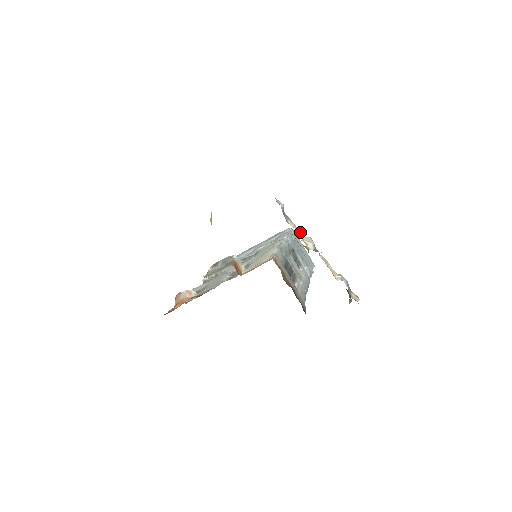
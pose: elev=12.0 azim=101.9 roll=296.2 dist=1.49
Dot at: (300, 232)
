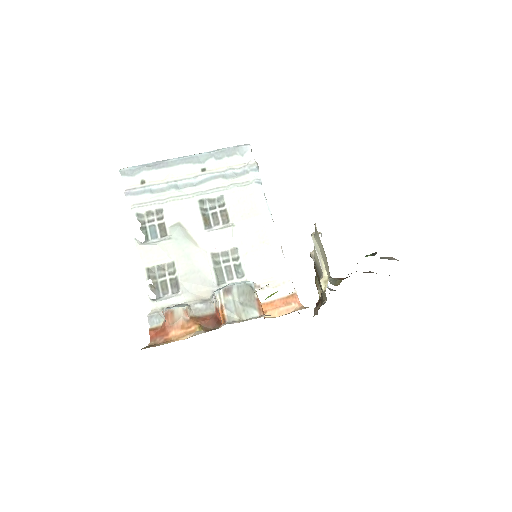
Dot at: occluded
